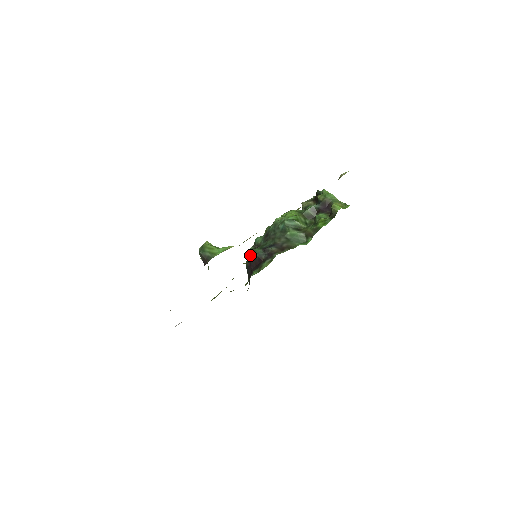
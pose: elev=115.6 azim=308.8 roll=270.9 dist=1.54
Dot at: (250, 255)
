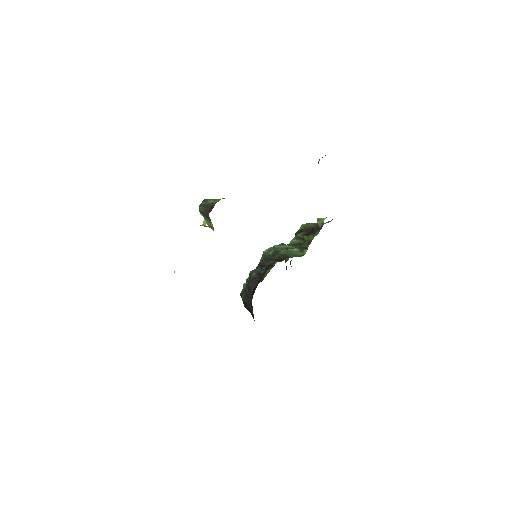
Dot at: (245, 286)
